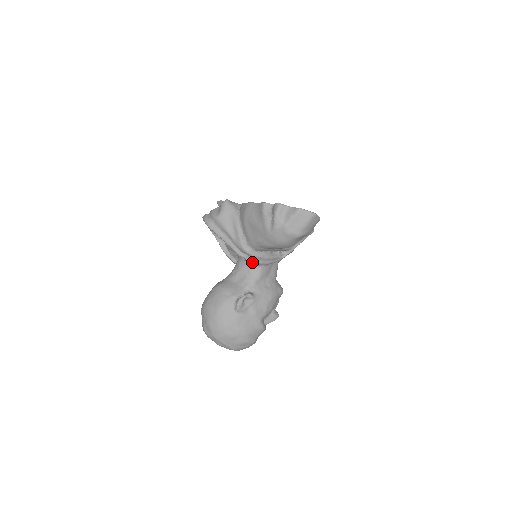
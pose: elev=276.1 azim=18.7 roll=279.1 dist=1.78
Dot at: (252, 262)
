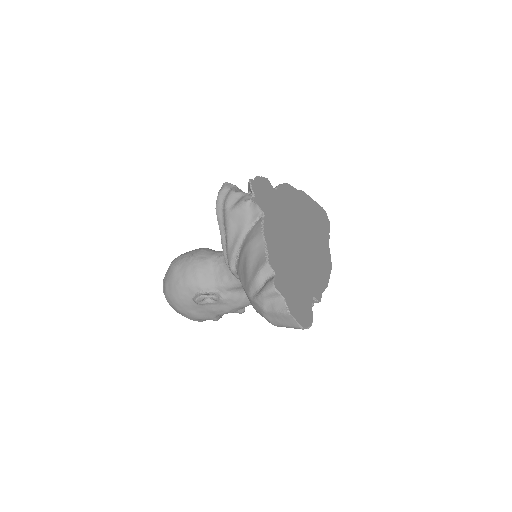
Dot at: occluded
